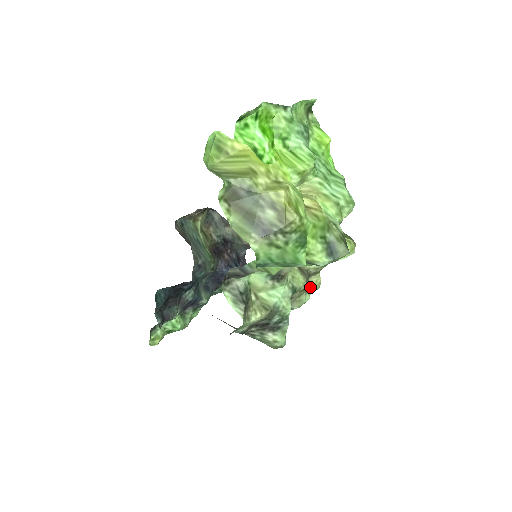
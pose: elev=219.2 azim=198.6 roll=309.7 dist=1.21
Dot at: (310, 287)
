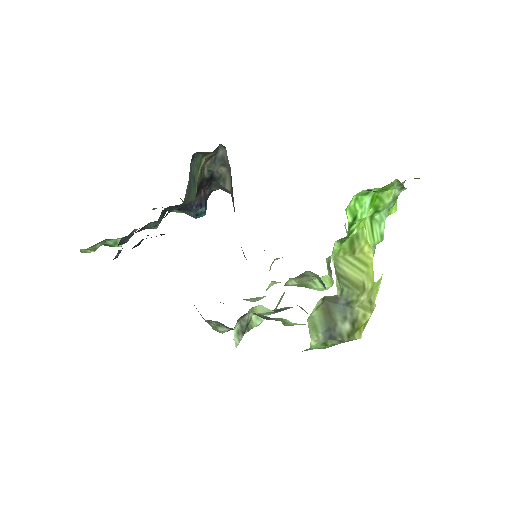
Dot at: (270, 286)
